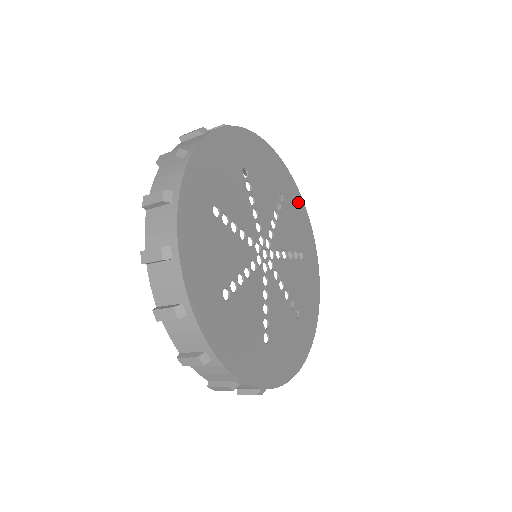
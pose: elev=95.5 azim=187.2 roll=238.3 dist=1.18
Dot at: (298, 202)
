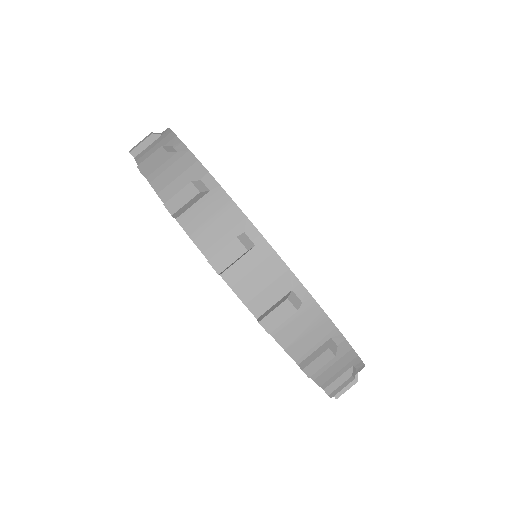
Dot at: occluded
